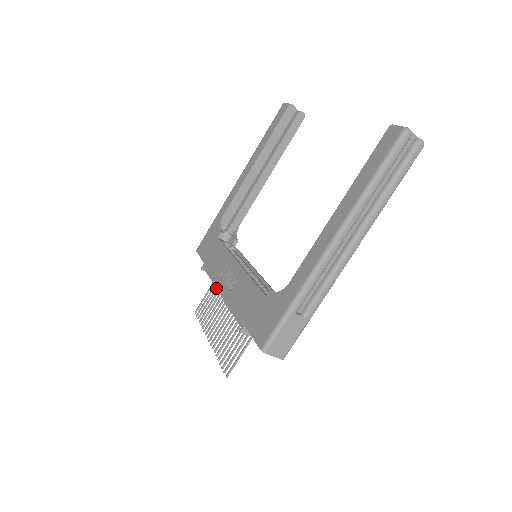
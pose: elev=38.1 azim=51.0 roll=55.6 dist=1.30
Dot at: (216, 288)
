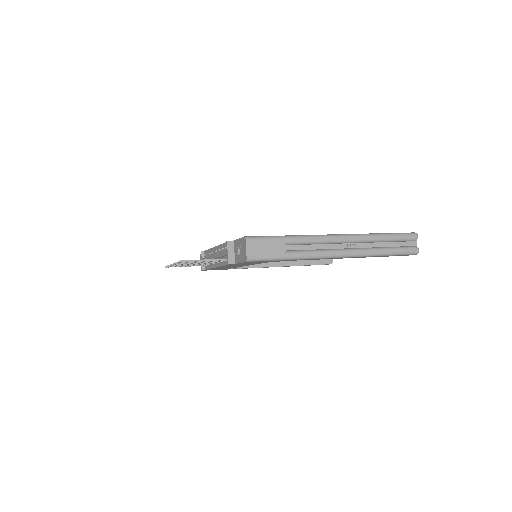
Dot at: (213, 247)
